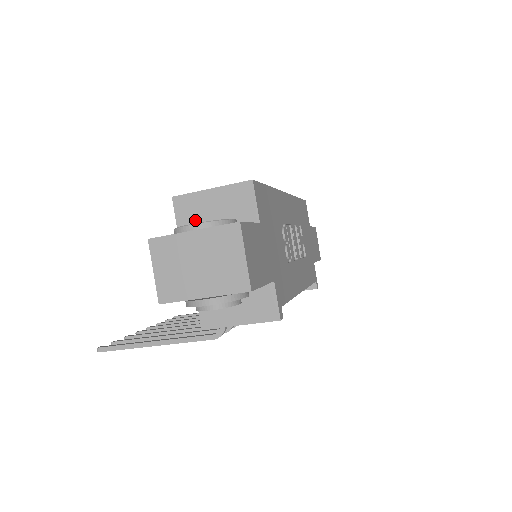
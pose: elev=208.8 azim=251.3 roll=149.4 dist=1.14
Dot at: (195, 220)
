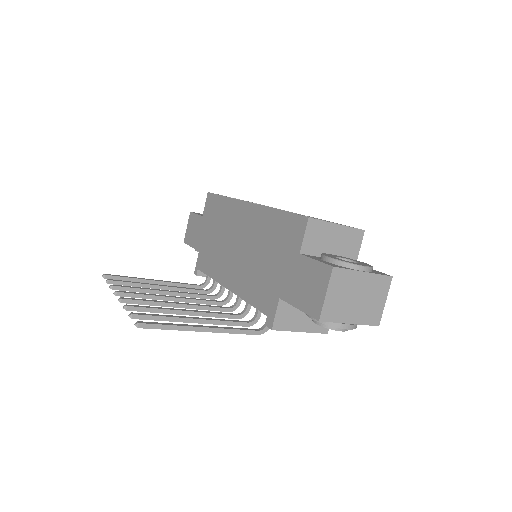
Dot at: (317, 244)
